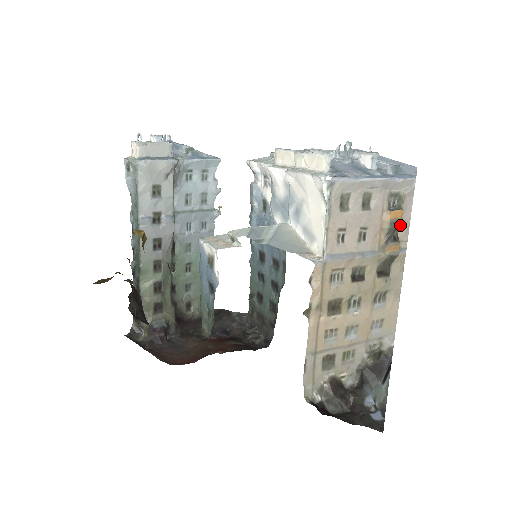
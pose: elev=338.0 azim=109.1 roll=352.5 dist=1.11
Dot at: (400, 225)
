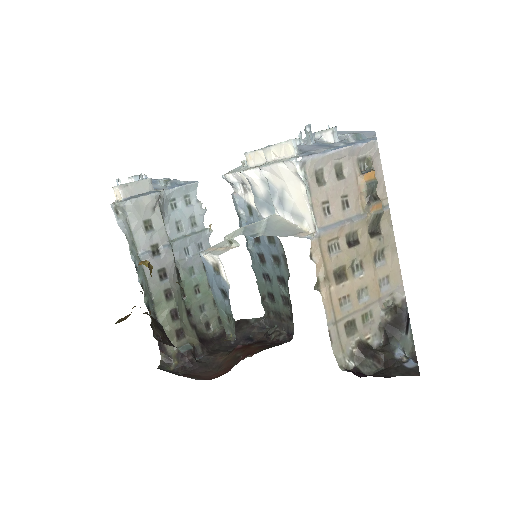
Dot at: (376, 185)
